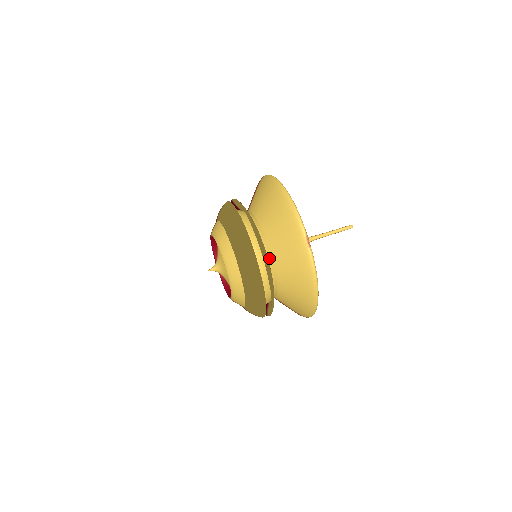
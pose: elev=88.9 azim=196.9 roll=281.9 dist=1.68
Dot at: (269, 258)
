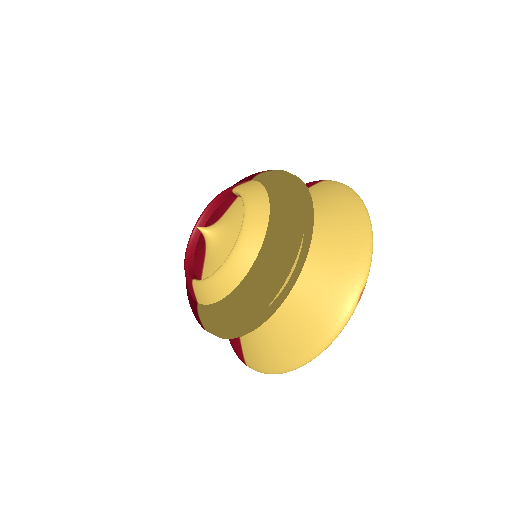
Dot at: occluded
